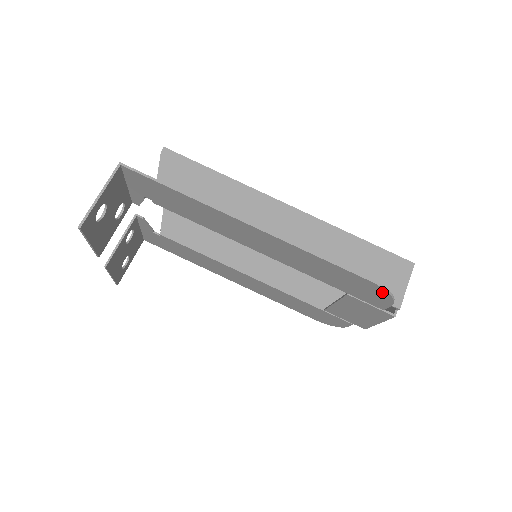
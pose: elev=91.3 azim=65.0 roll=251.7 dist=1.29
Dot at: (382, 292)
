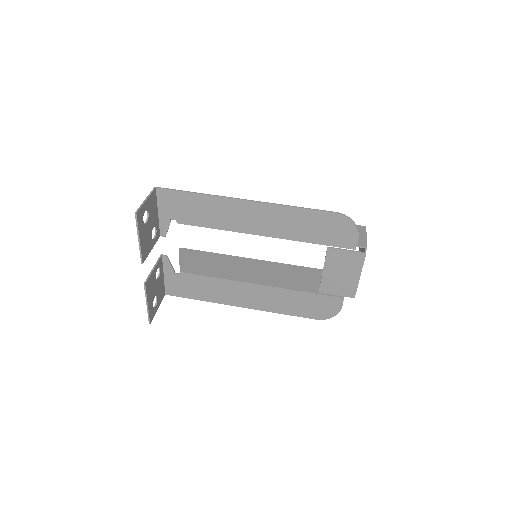
Dot at: (347, 222)
